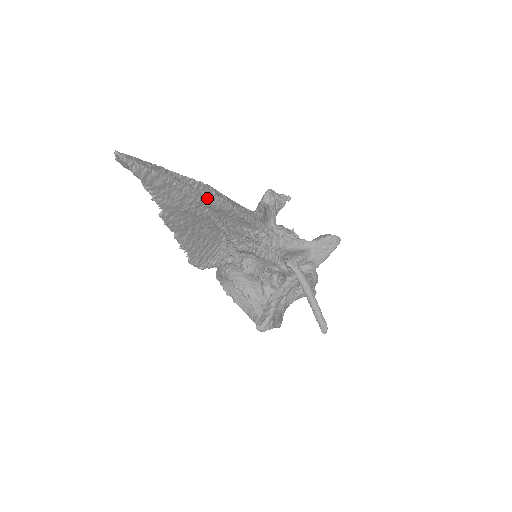
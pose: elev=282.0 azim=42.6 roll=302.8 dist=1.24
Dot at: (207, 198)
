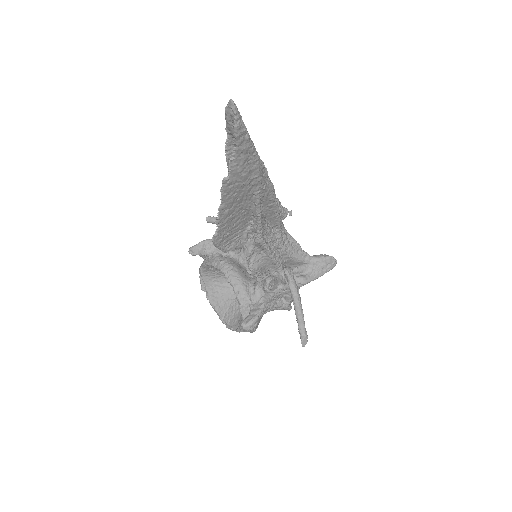
Dot at: (265, 180)
